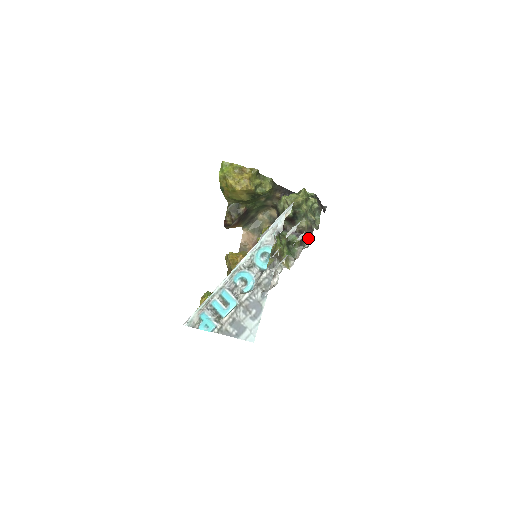
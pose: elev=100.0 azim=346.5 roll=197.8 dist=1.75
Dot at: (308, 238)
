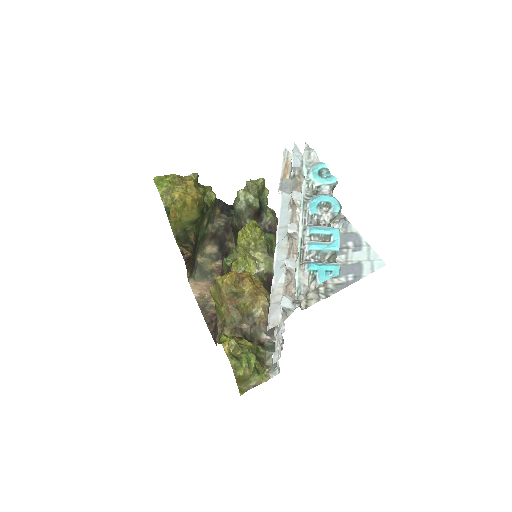
Dot at: occluded
